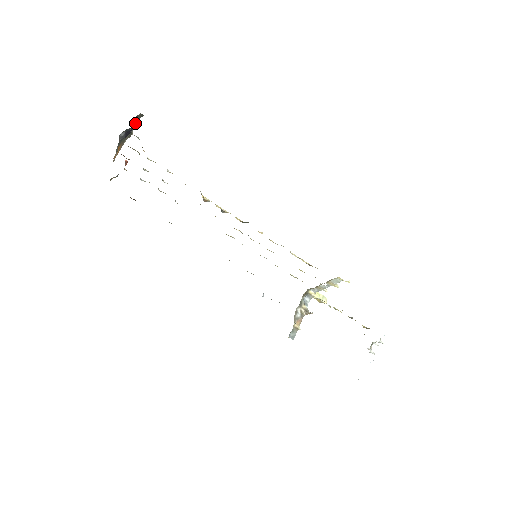
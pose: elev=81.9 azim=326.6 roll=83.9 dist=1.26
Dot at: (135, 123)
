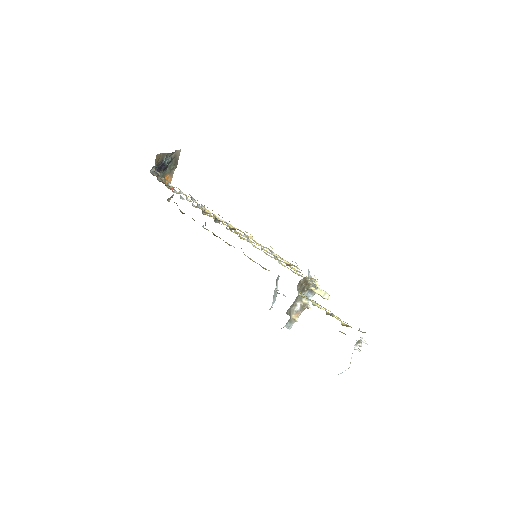
Dot at: (168, 159)
